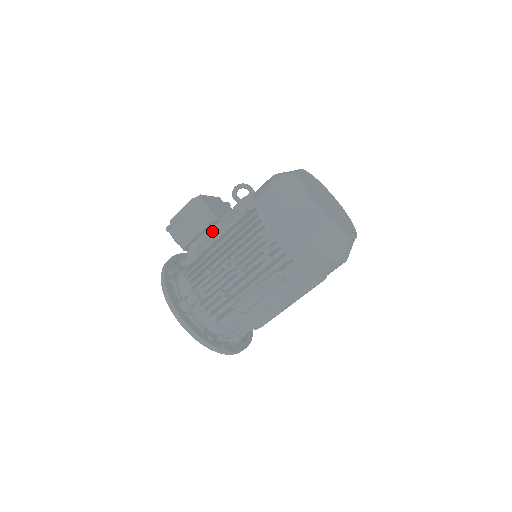
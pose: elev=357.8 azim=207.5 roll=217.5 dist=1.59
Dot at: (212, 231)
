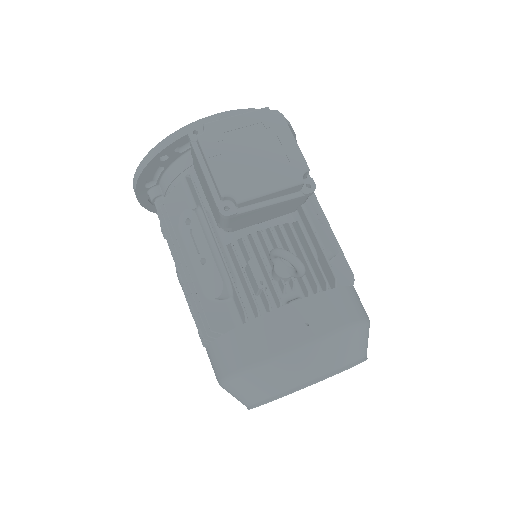
Dot at: (202, 243)
